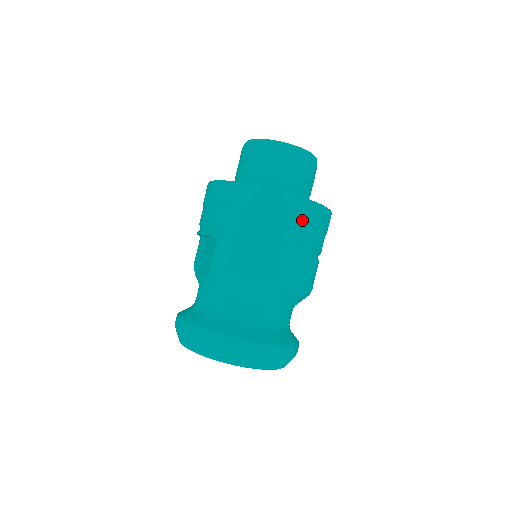
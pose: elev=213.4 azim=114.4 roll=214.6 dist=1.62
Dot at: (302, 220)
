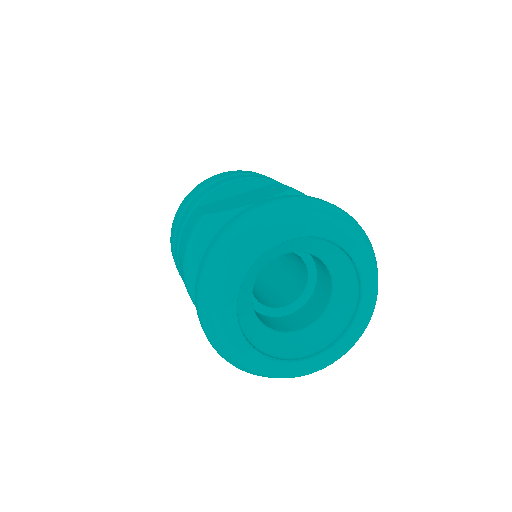
Dot at: occluded
